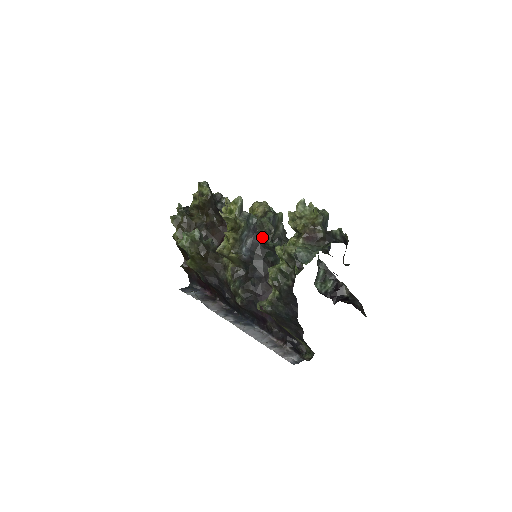
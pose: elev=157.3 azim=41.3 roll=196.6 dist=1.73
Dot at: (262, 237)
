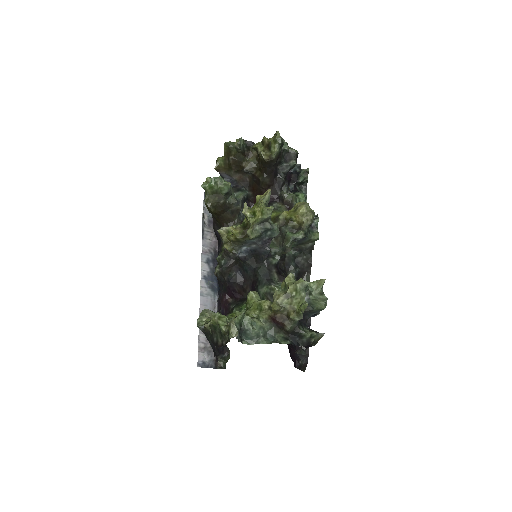
Dot at: occluded
